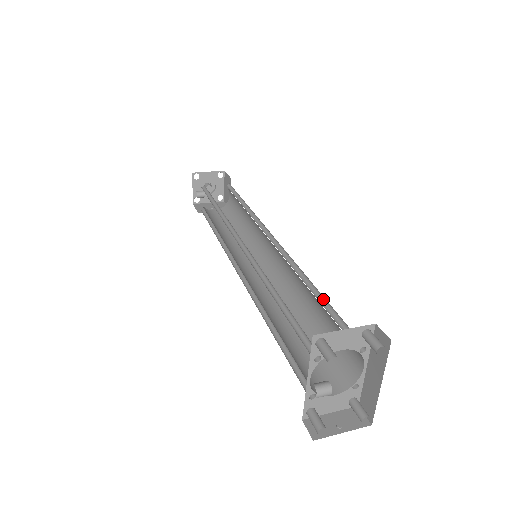
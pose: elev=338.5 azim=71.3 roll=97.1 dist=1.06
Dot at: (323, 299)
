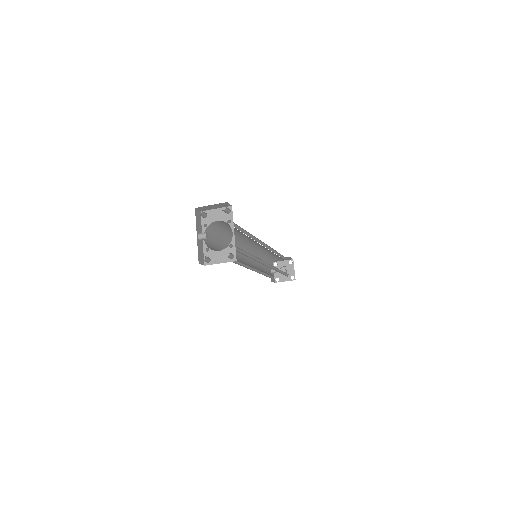
Dot at: occluded
